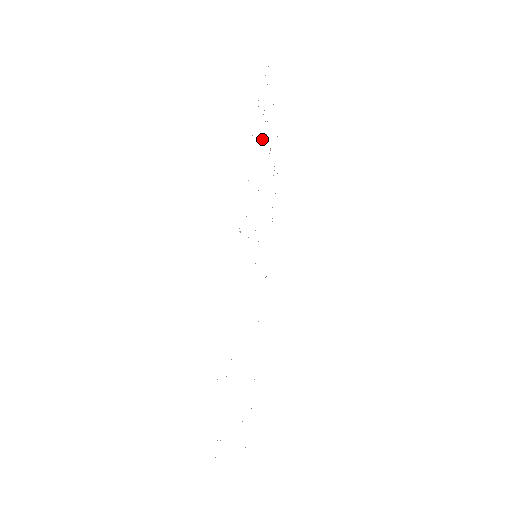
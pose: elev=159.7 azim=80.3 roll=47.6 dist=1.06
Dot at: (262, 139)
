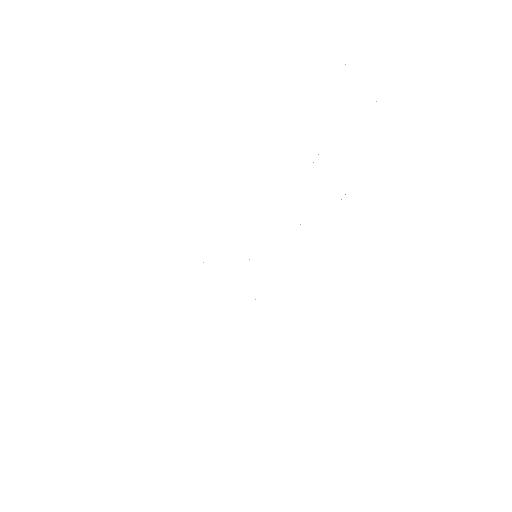
Dot at: occluded
